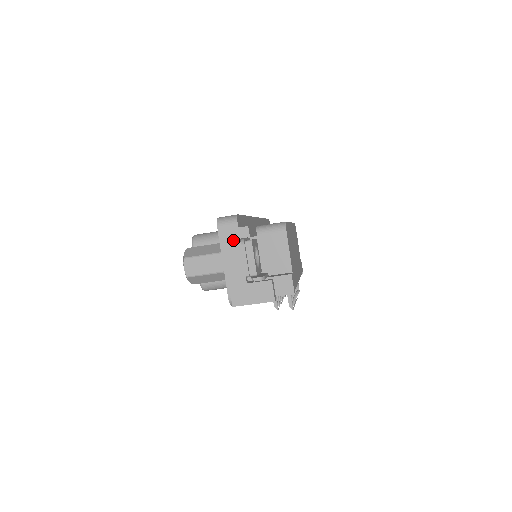
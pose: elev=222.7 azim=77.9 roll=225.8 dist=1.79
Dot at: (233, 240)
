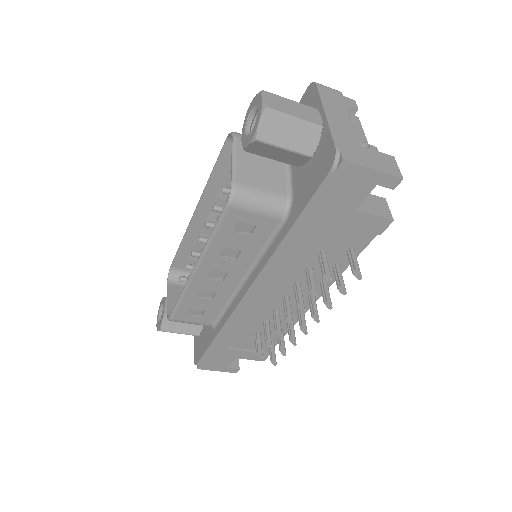
Dot at: (337, 102)
